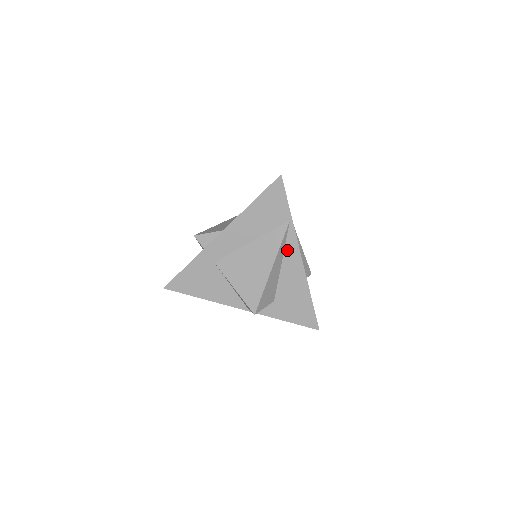
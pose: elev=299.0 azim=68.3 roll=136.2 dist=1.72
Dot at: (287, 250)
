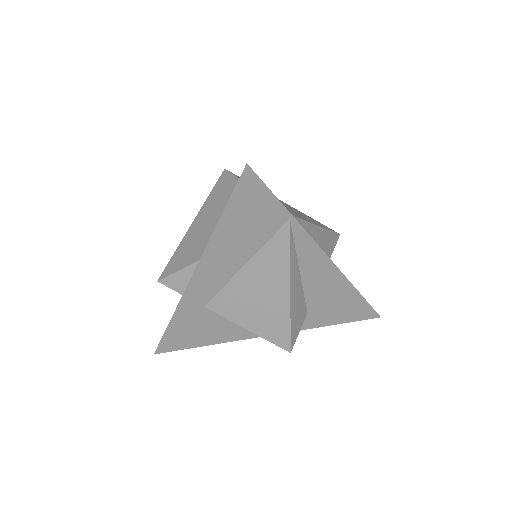
Dot at: (301, 255)
